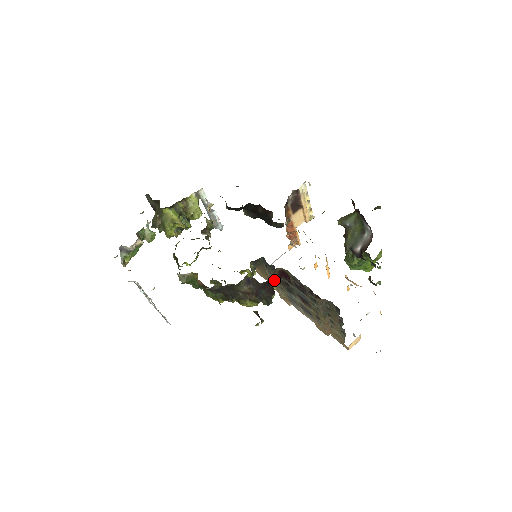
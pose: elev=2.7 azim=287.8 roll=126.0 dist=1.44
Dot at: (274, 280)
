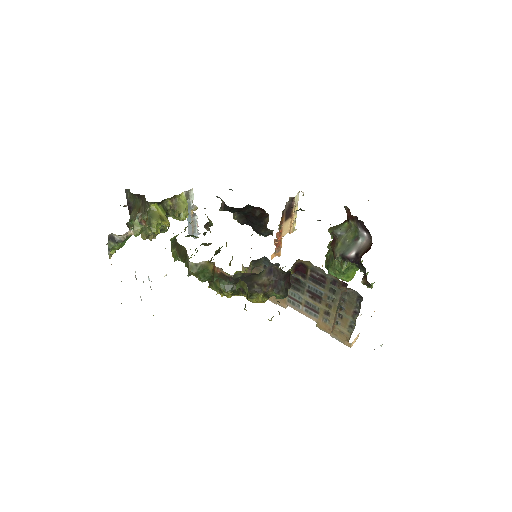
Dot at: occluded
